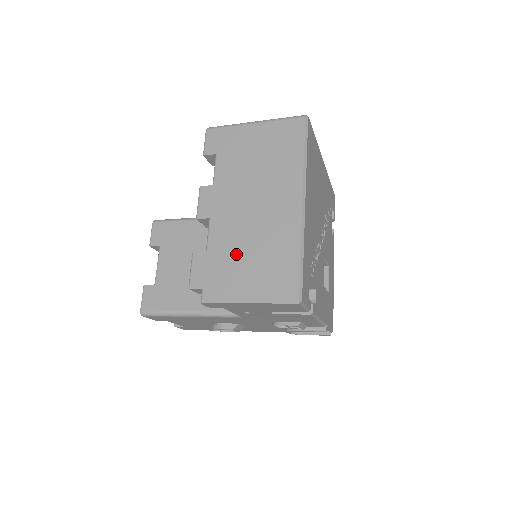
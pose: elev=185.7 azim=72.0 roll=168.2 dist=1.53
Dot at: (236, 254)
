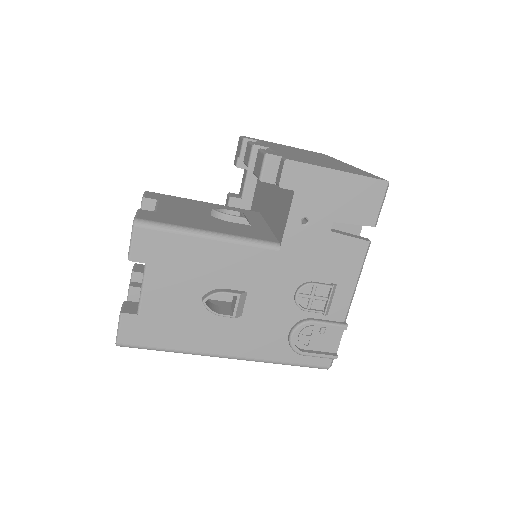
Dot at: (307, 159)
